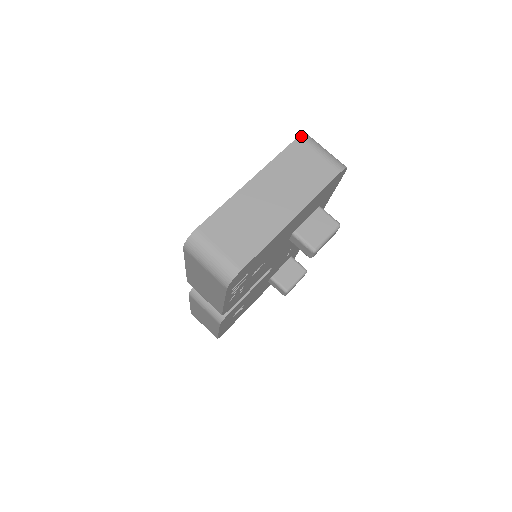
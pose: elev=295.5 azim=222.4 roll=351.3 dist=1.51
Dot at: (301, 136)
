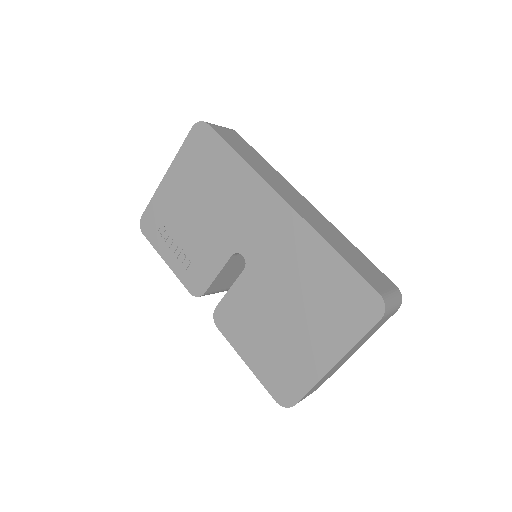
Dot at: occluded
